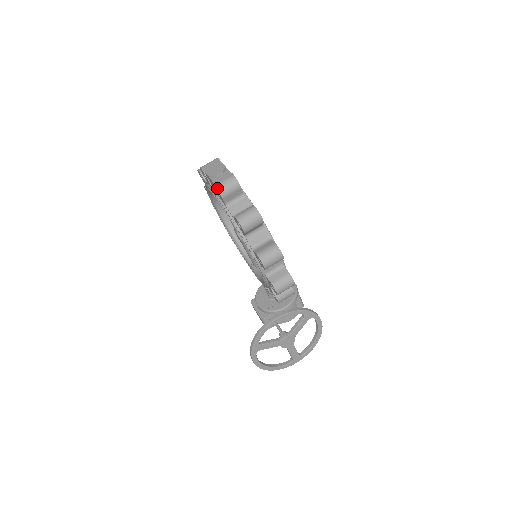
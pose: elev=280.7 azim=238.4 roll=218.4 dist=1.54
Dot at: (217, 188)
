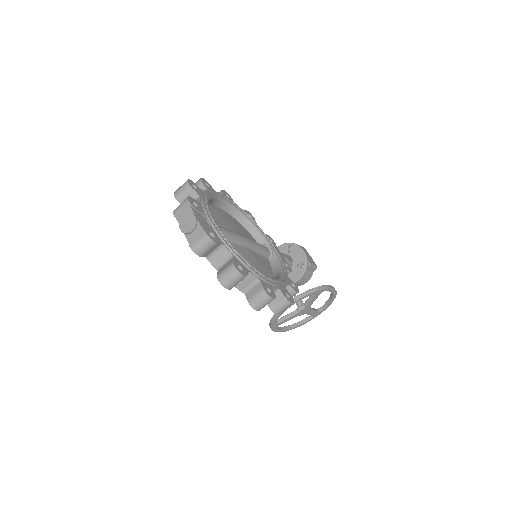
Dot at: (193, 251)
